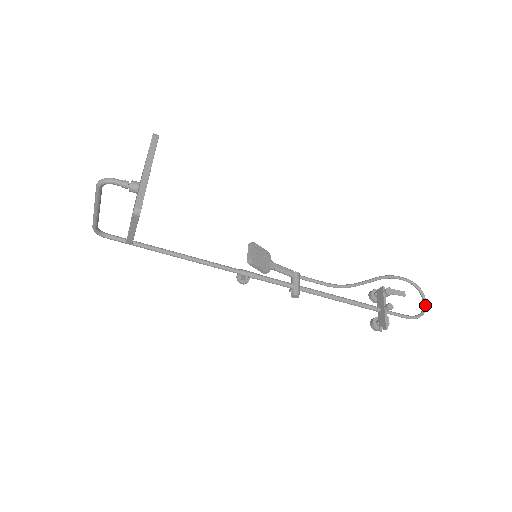
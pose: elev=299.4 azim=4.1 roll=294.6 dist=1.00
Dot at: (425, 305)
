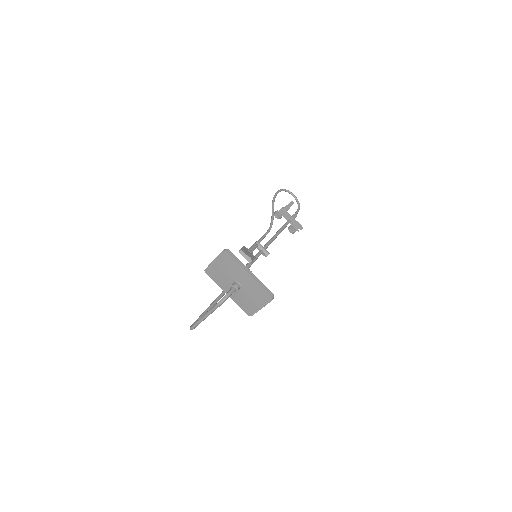
Dot at: (295, 197)
